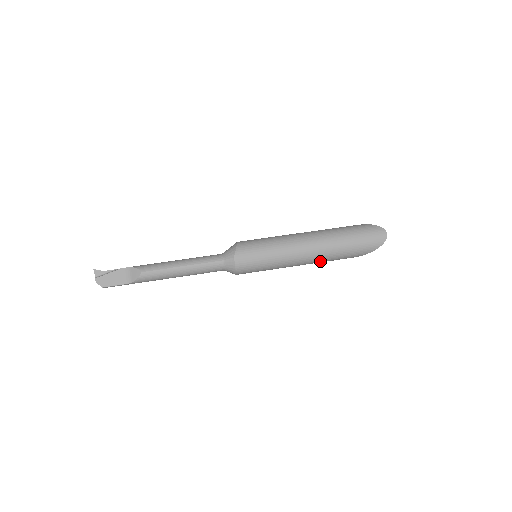
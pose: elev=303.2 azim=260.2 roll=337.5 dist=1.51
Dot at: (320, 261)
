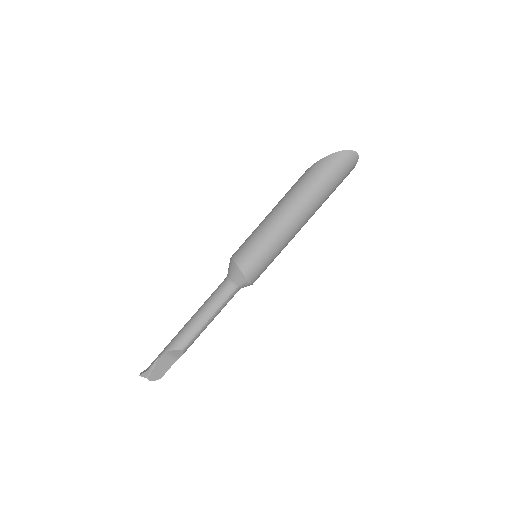
Dot at: occluded
